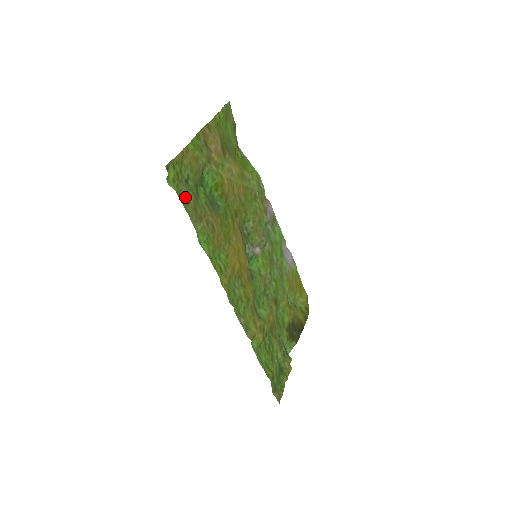
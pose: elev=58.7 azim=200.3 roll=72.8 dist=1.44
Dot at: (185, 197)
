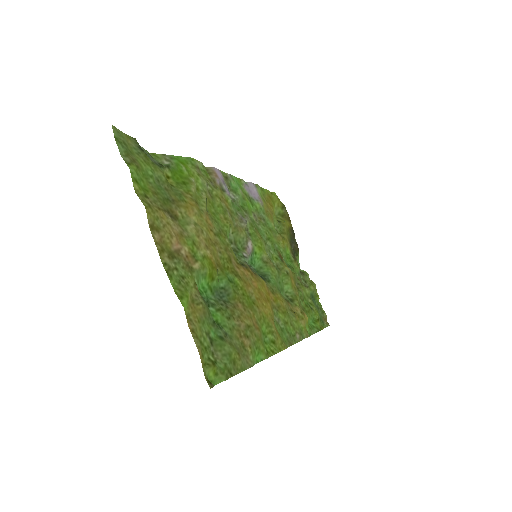
Dot at: (229, 363)
